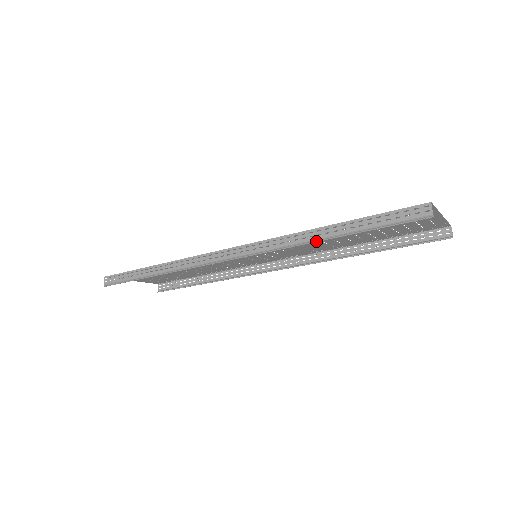
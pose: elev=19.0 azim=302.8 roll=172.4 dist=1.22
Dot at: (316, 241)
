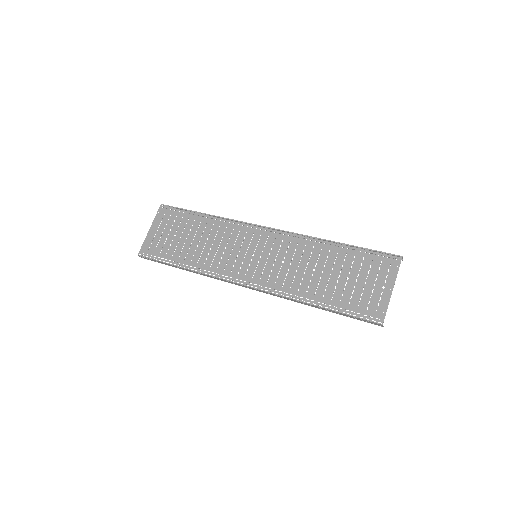
Dot at: (308, 305)
